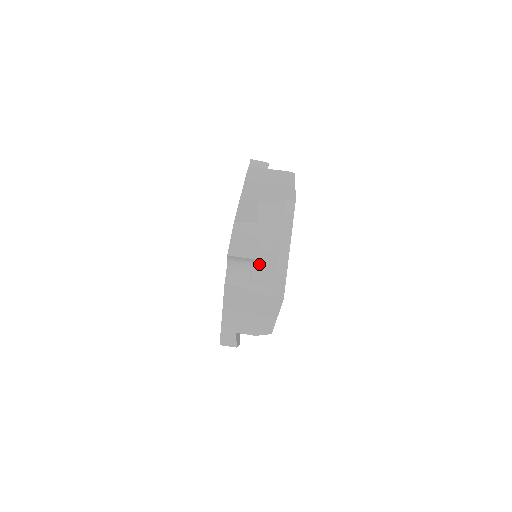
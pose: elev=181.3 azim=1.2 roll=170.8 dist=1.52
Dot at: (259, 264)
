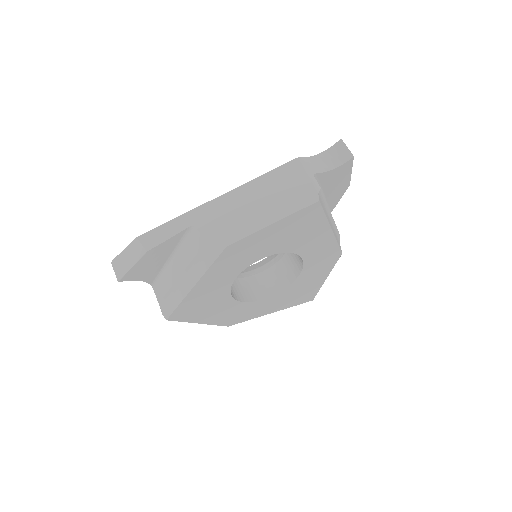
Dot at: occluded
